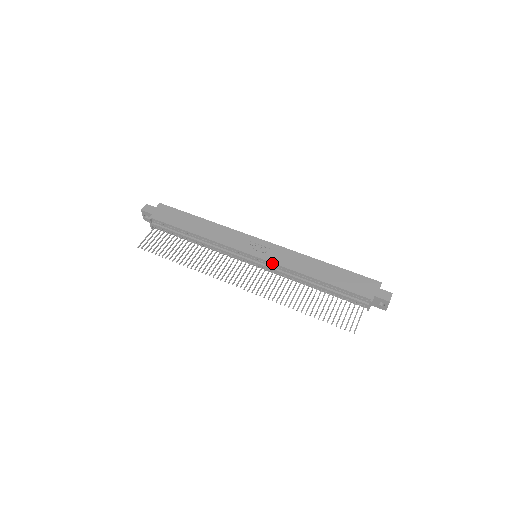
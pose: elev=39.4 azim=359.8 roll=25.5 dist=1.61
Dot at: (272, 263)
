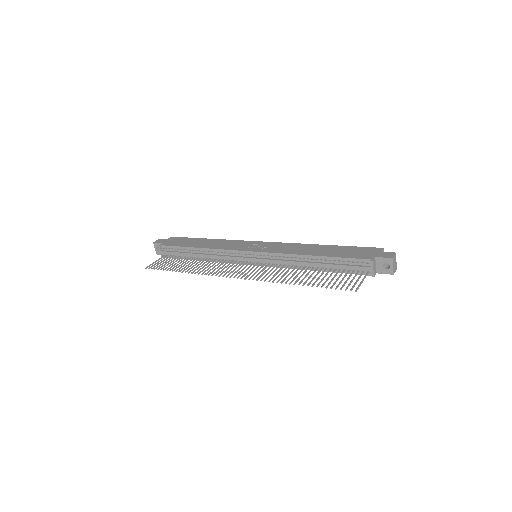
Dot at: (269, 253)
